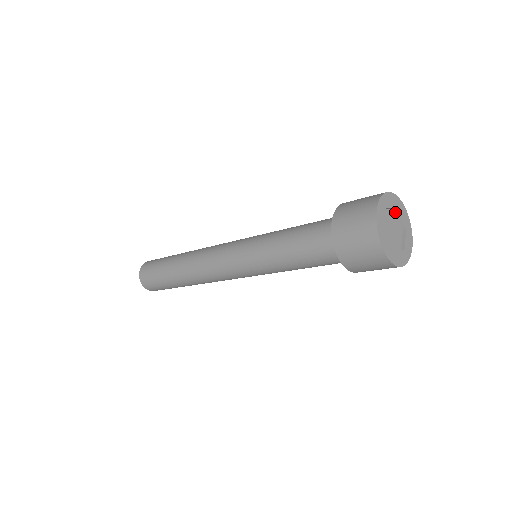
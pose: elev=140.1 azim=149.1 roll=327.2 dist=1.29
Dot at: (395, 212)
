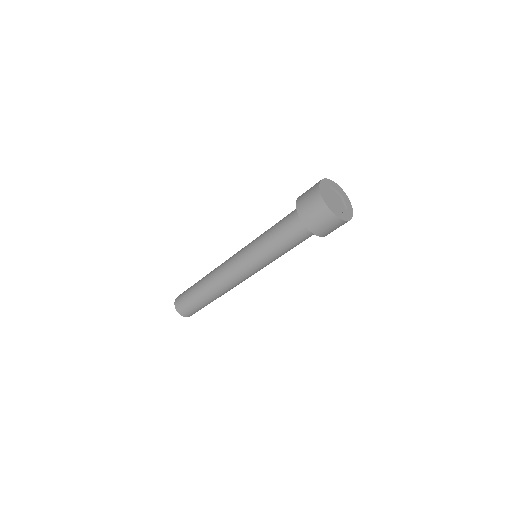
Dot at: (341, 198)
